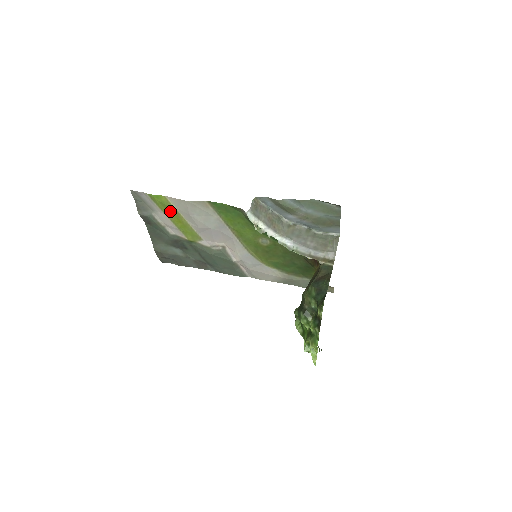
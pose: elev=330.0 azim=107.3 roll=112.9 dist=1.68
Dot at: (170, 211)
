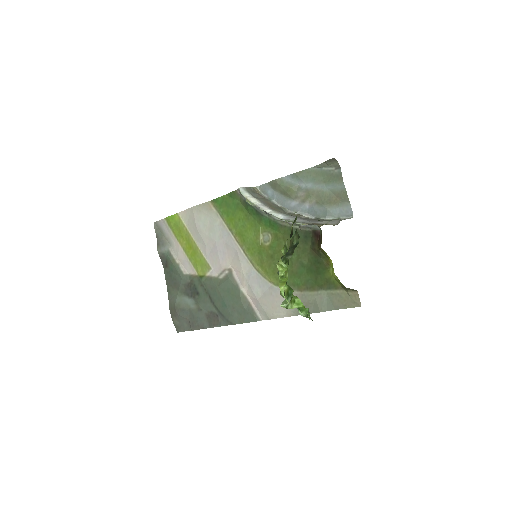
Dot at: (182, 234)
